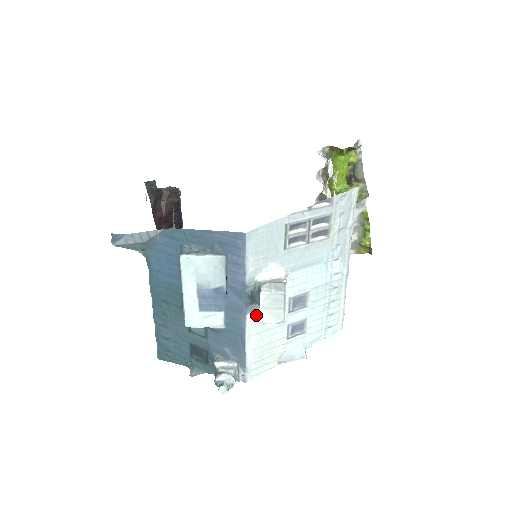
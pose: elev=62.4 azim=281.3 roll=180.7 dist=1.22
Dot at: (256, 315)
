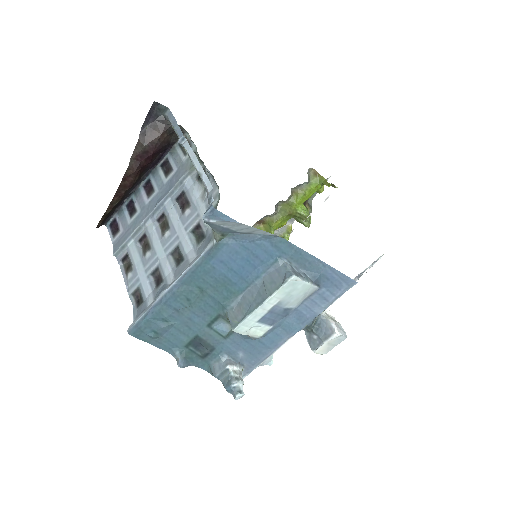
Dot at: occluded
